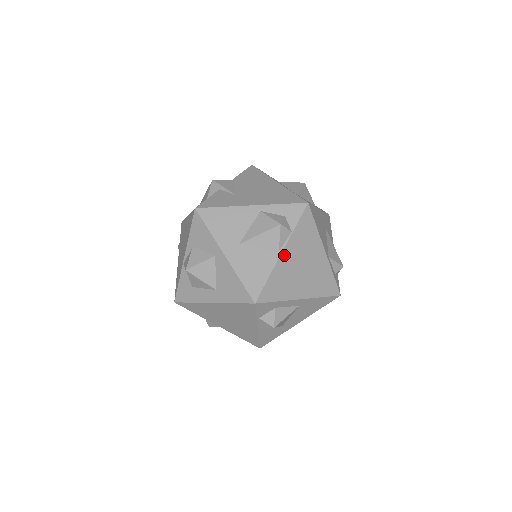
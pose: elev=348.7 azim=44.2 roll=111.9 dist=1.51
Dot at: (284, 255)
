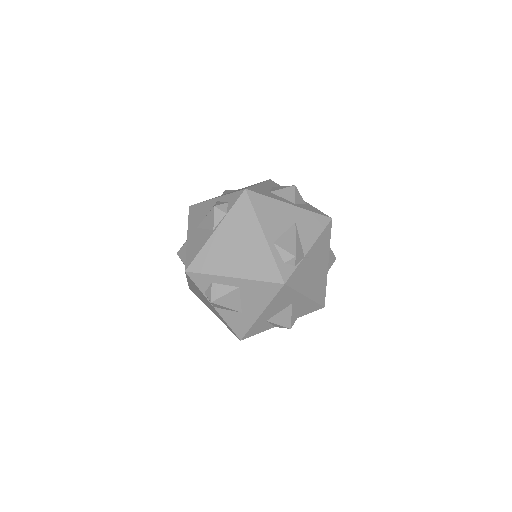
Dot at: (217, 233)
